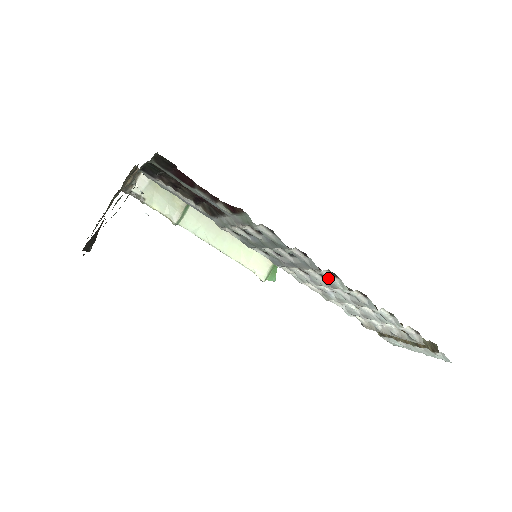
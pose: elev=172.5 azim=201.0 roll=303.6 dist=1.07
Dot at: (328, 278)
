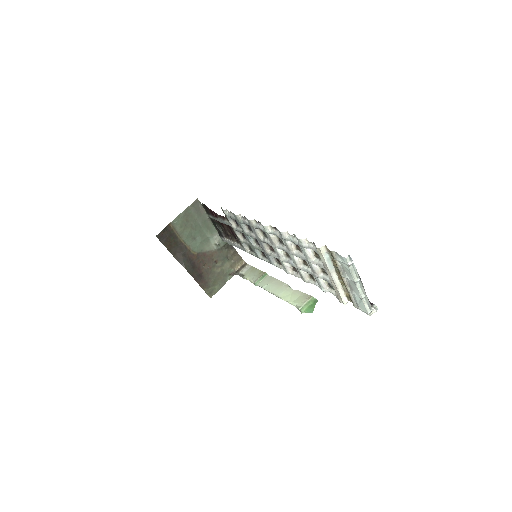
Dot at: (259, 228)
